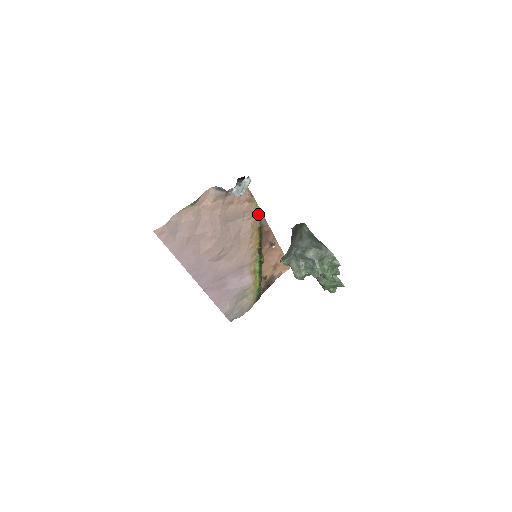
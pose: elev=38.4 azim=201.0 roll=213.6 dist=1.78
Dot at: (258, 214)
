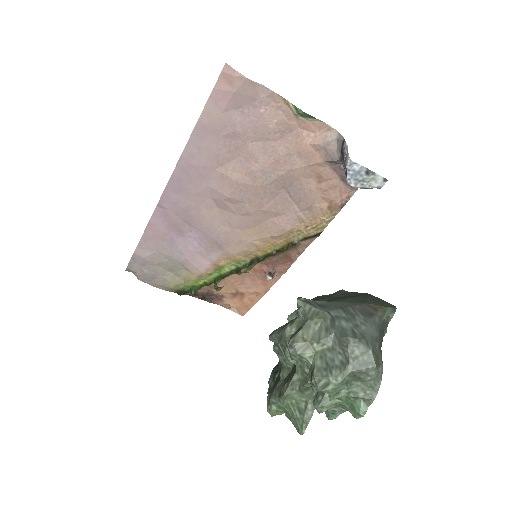
Dot at: (314, 230)
